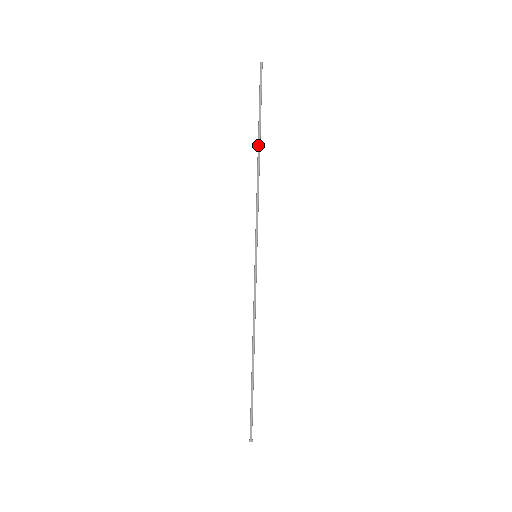
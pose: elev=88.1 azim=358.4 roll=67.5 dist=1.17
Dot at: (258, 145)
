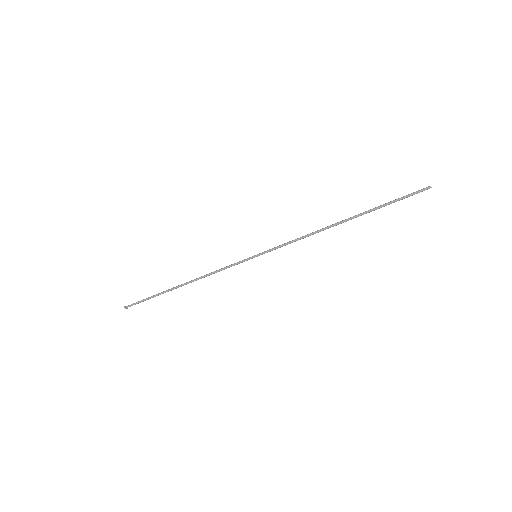
Dot at: (350, 219)
